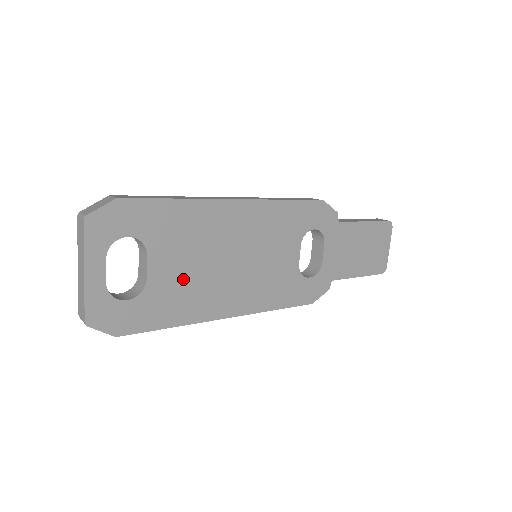
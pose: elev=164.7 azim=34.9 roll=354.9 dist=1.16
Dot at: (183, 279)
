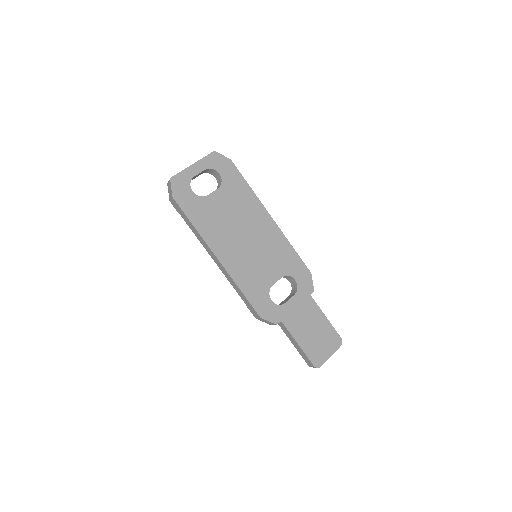
Dot at: (219, 215)
